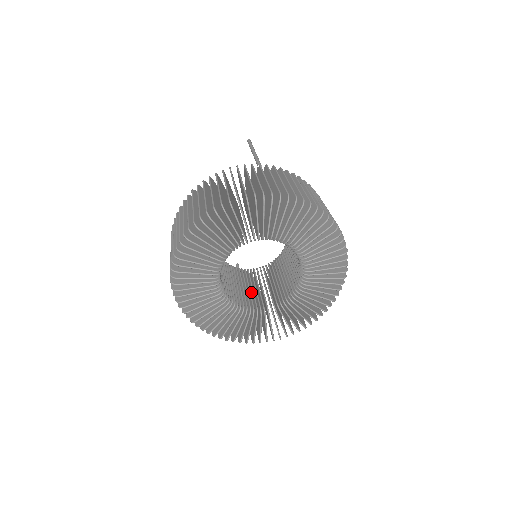
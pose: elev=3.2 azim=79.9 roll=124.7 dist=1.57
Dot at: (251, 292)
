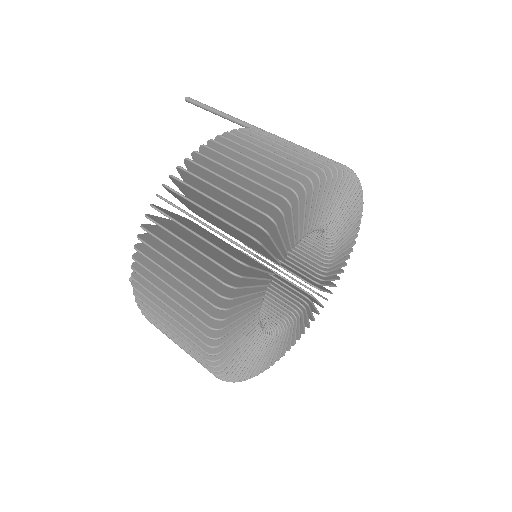
Dot at: occluded
